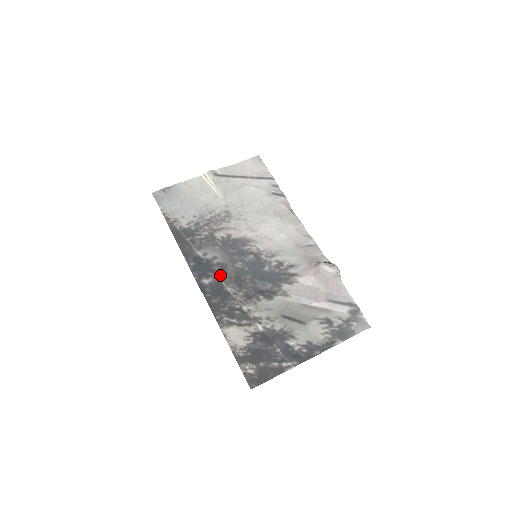
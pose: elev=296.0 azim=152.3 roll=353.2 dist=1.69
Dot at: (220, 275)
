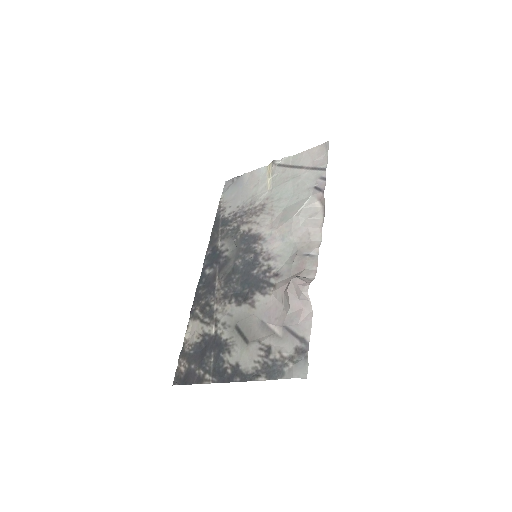
Dot at: (220, 268)
